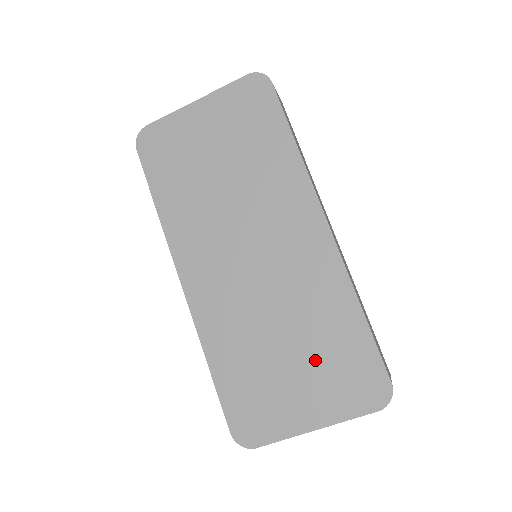
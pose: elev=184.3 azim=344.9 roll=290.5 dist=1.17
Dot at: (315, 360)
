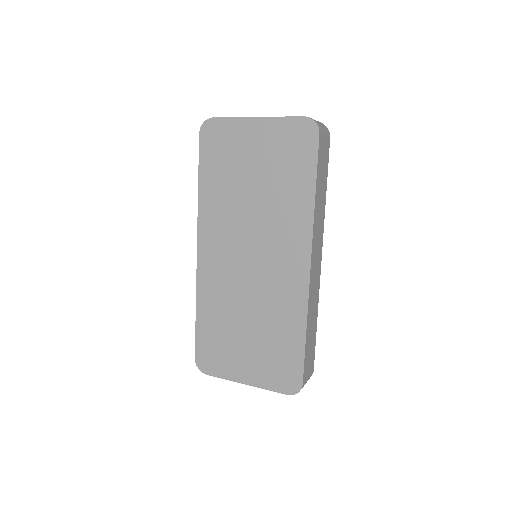
Dot at: (263, 346)
